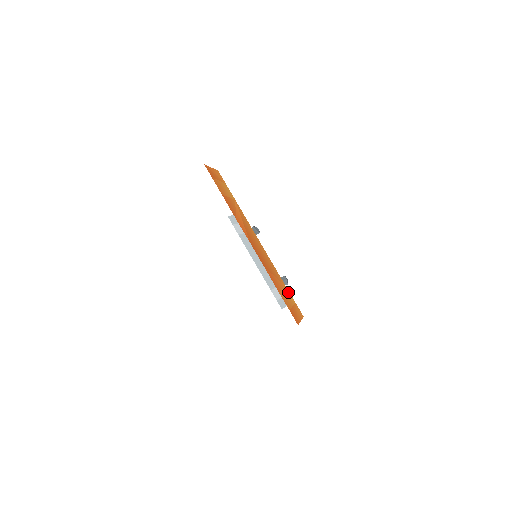
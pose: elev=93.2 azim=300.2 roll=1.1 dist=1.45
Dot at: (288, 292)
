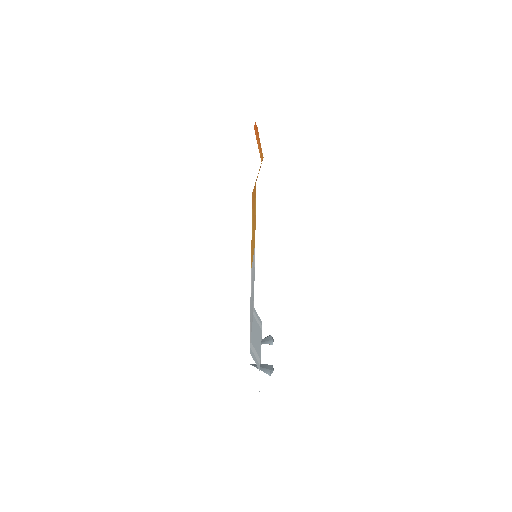
Dot at: (261, 158)
